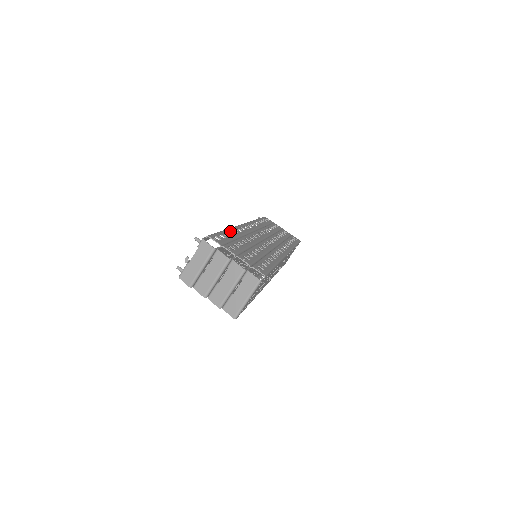
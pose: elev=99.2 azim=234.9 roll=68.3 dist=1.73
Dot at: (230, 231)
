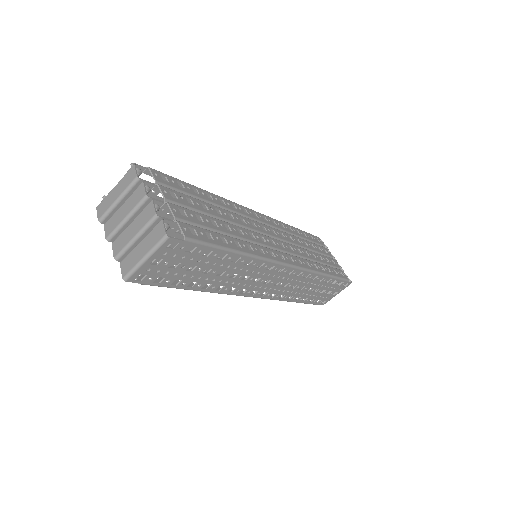
Dot at: (210, 194)
